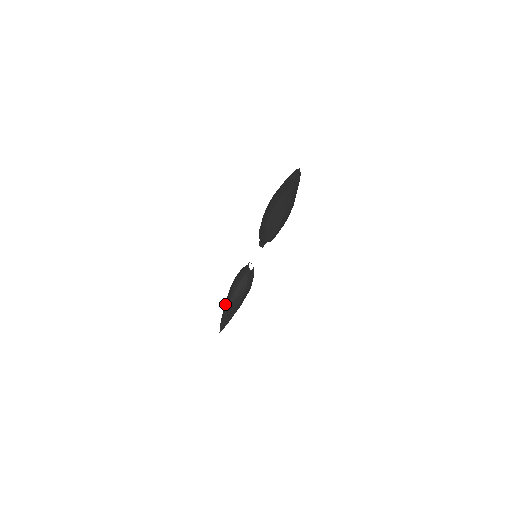
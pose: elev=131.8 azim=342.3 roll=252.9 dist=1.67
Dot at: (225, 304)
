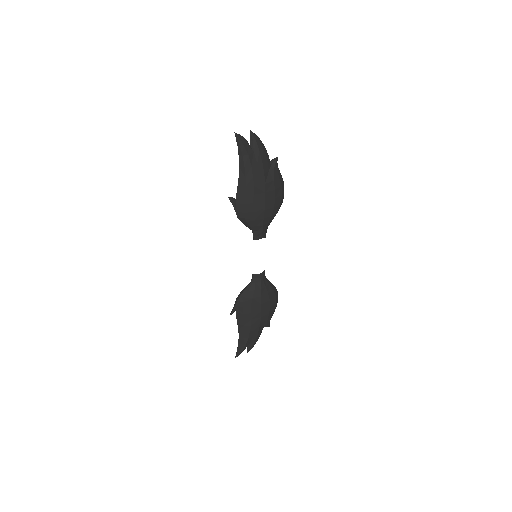
Dot at: occluded
